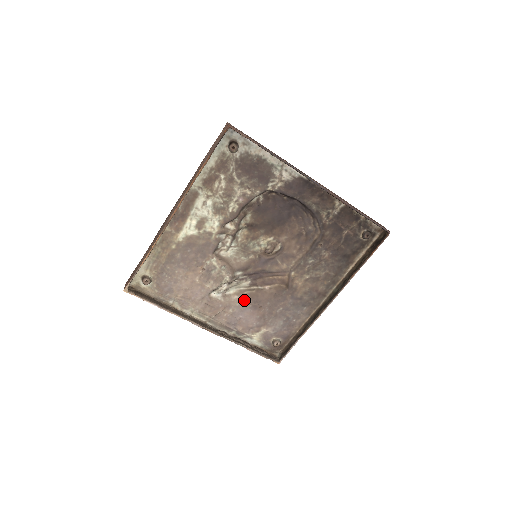
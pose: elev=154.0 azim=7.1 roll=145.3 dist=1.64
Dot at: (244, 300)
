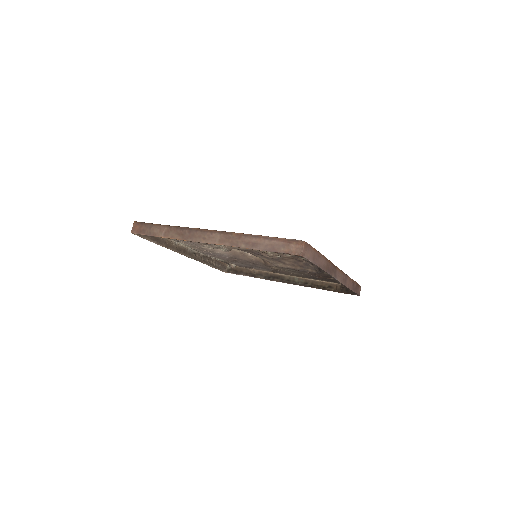
Dot at: (227, 253)
